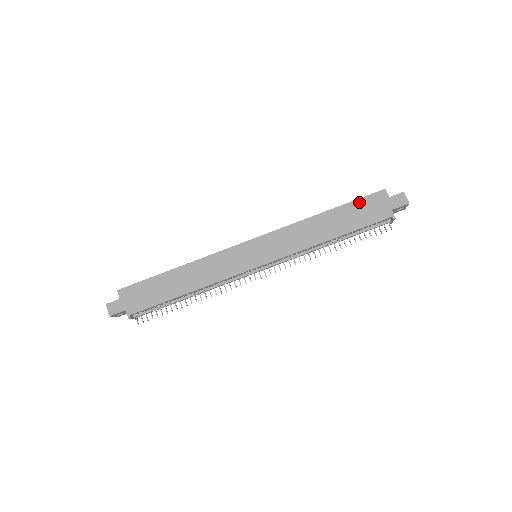
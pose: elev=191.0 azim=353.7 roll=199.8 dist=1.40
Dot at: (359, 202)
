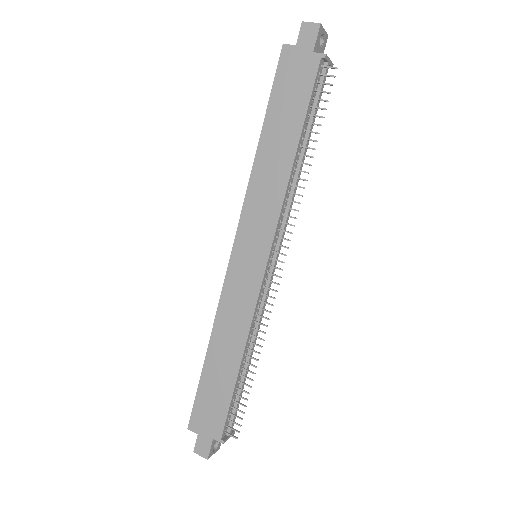
Dot at: (276, 89)
